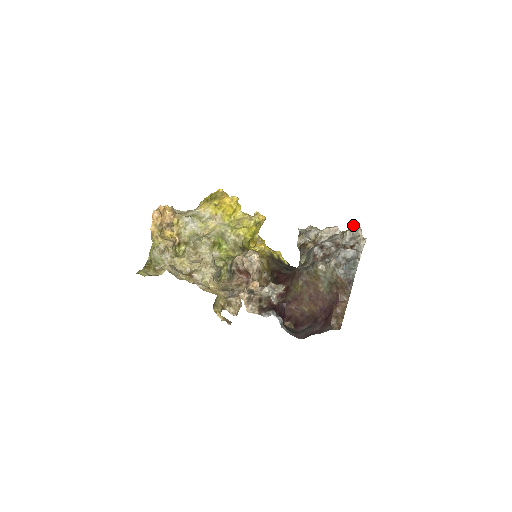
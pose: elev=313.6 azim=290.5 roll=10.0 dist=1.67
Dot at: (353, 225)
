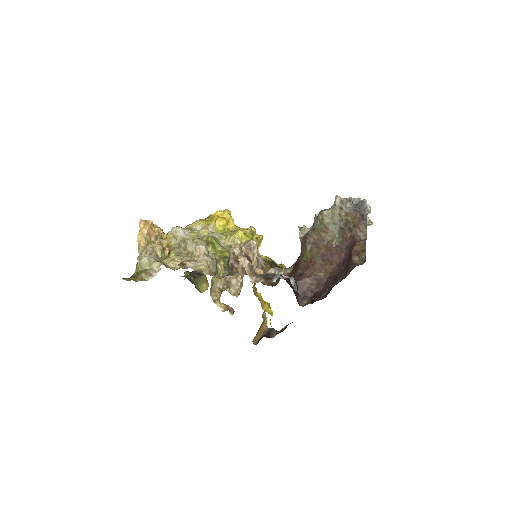
Dot at: occluded
